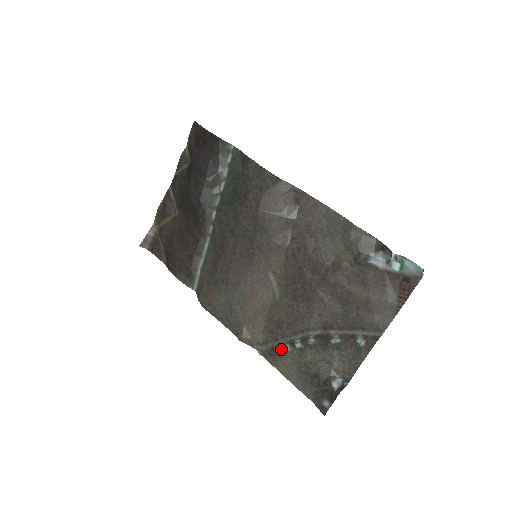
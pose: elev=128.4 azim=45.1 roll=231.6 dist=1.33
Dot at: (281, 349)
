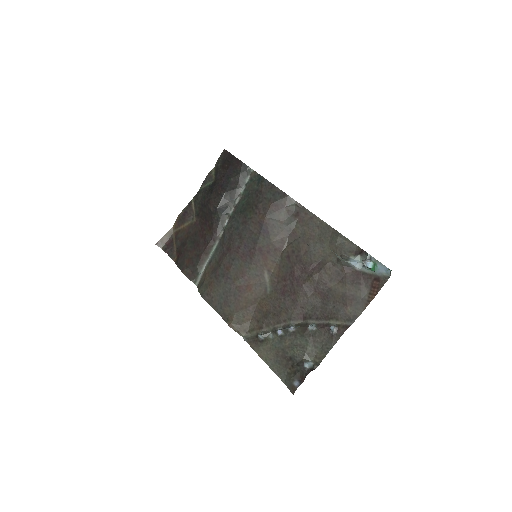
Dot at: (264, 335)
